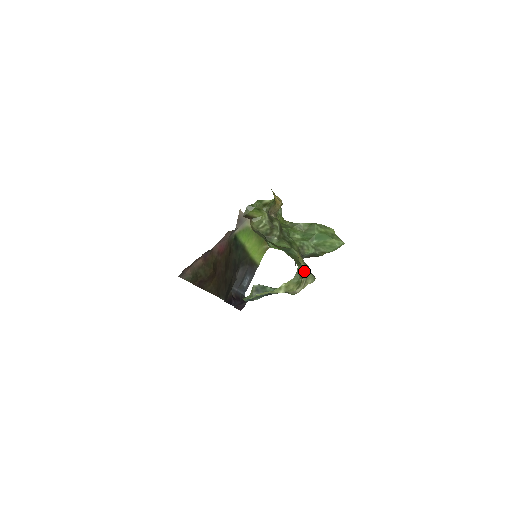
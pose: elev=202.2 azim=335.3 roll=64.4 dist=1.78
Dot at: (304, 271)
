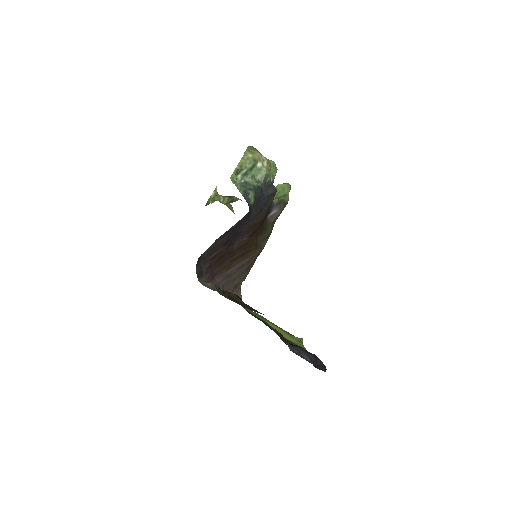
Dot at: occluded
